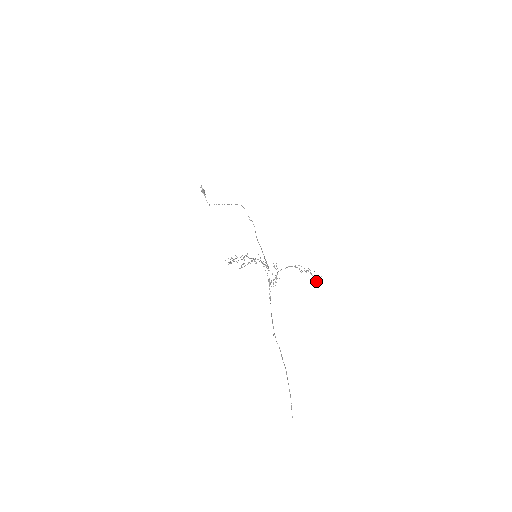
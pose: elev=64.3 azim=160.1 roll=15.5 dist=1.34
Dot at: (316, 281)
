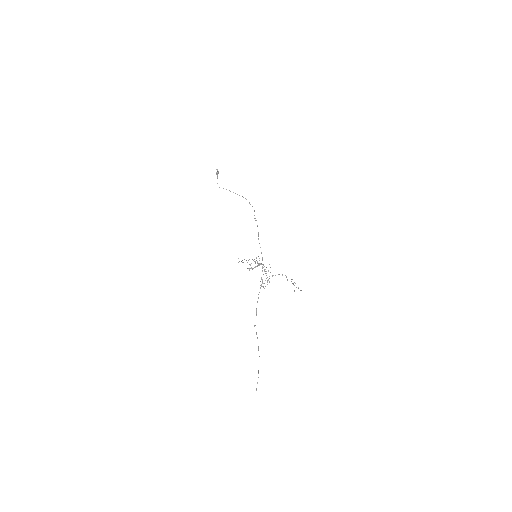
Dot at: occluded
